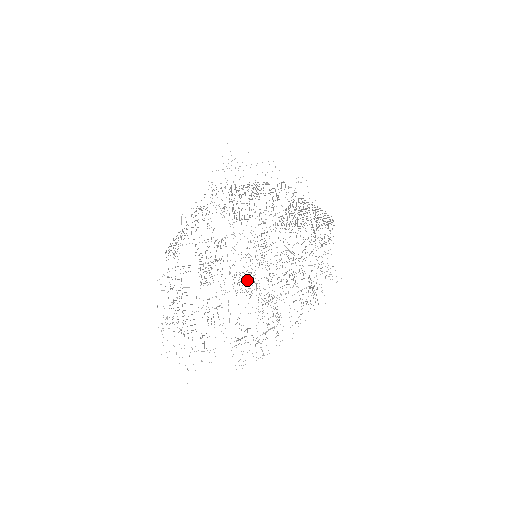
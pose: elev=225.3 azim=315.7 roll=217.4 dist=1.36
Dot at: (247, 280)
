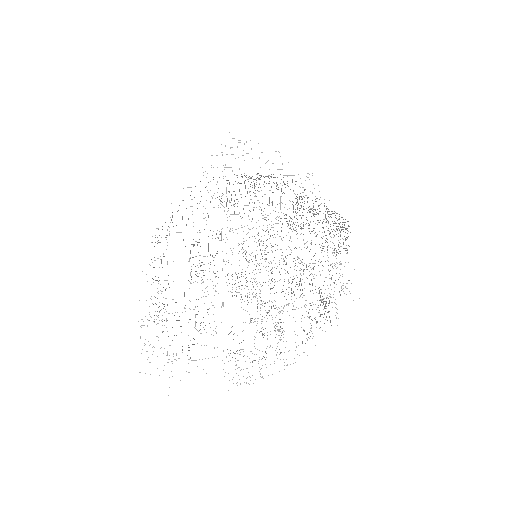
Dot at: occluded
